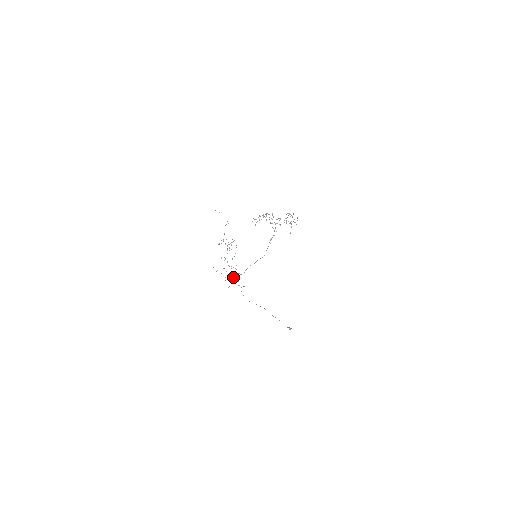
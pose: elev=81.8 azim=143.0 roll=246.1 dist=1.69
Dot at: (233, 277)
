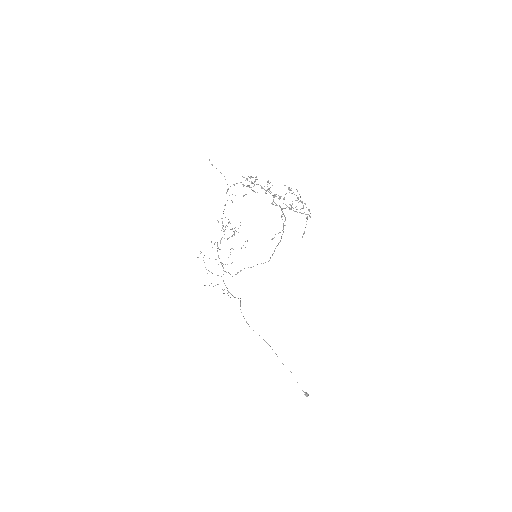
Dot at: occluded
